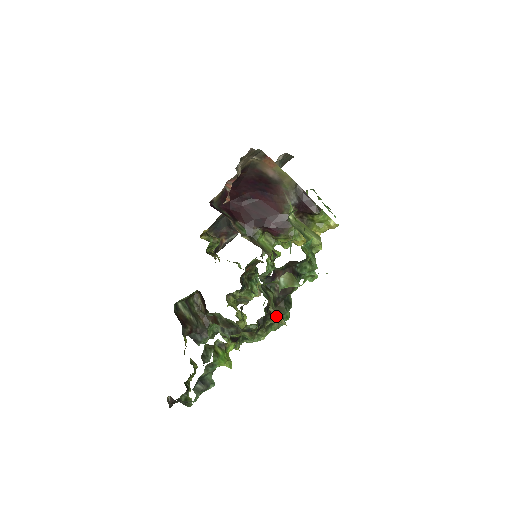
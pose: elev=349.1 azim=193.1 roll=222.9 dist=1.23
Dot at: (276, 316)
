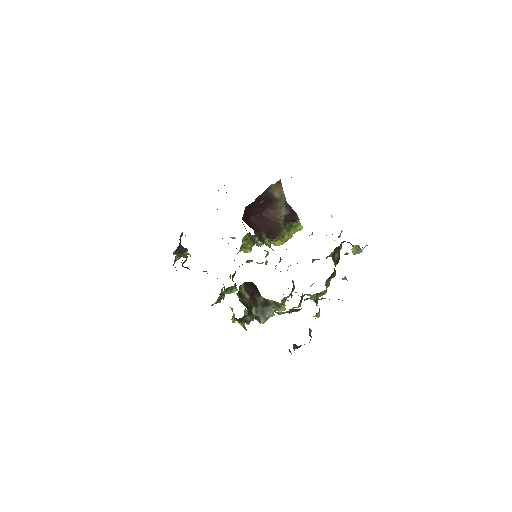
Dot at: occluded
